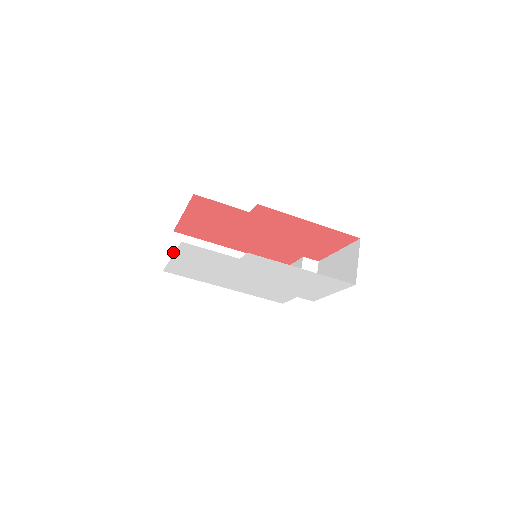
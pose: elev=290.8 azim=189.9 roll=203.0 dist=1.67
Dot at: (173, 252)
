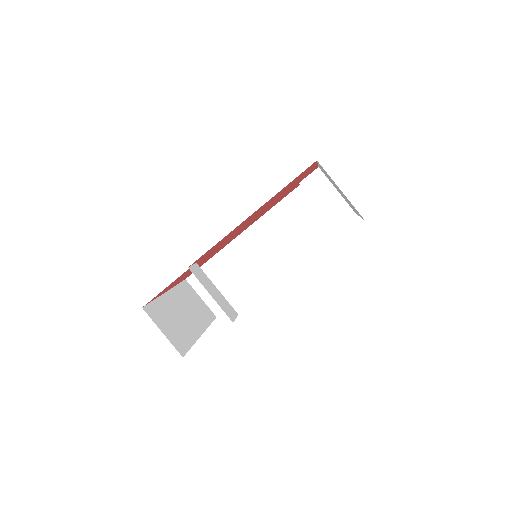
Dot at: (205, 295)
